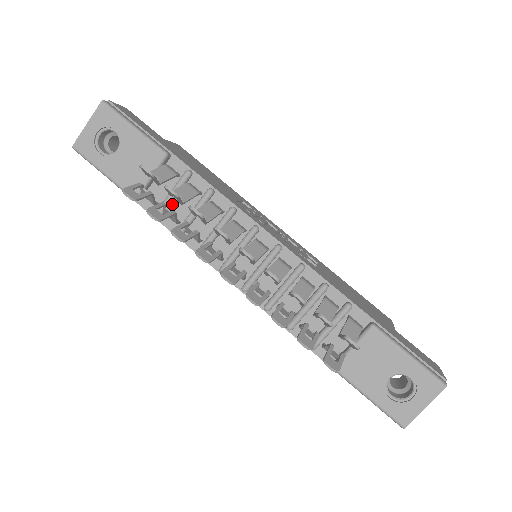
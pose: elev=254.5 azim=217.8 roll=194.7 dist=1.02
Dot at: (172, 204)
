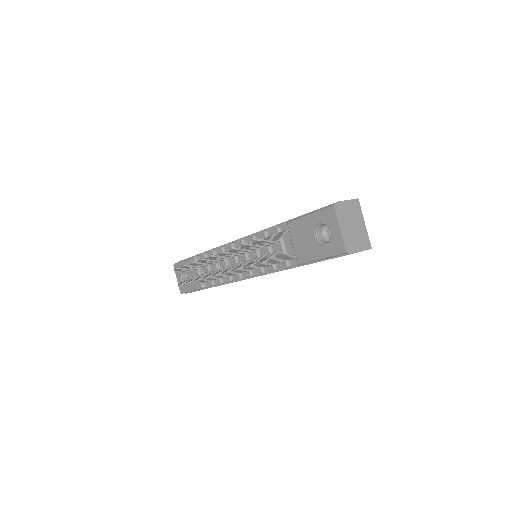
Dot at: occluded
